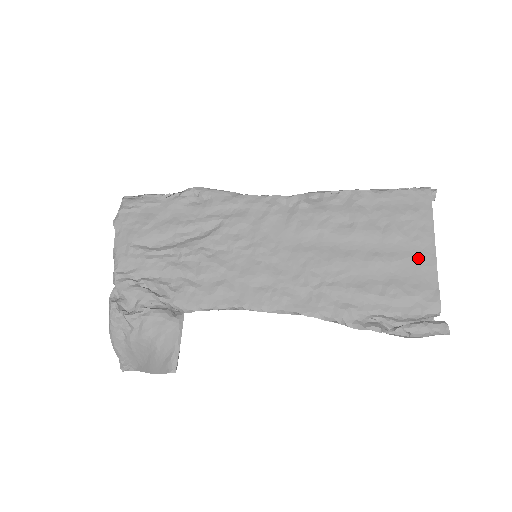
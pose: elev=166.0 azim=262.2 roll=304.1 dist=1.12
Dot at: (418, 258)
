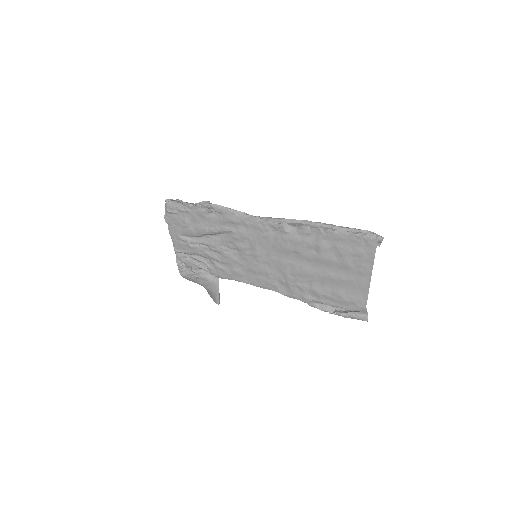
Dot at: (358, 281)
